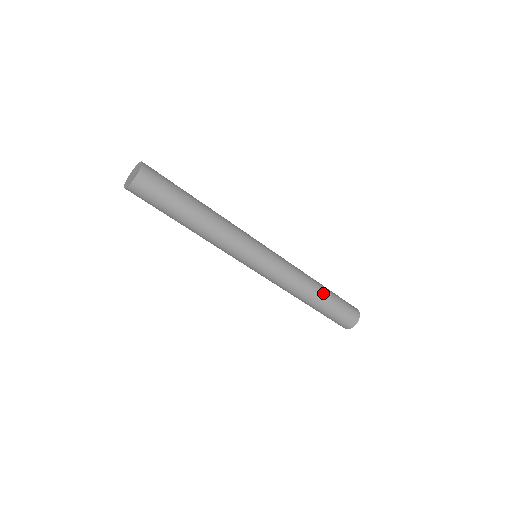
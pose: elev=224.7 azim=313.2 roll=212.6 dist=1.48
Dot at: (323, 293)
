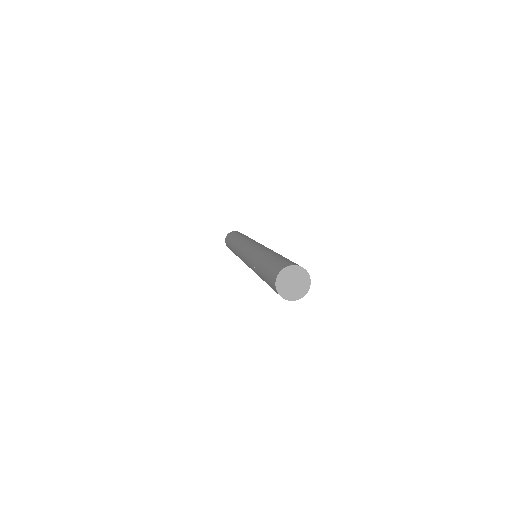
Dot at: occluded
